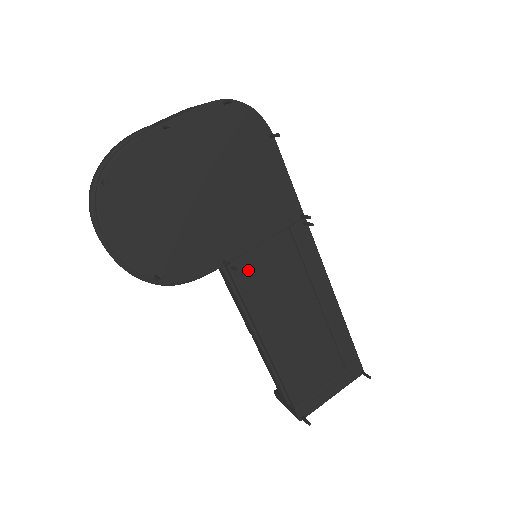
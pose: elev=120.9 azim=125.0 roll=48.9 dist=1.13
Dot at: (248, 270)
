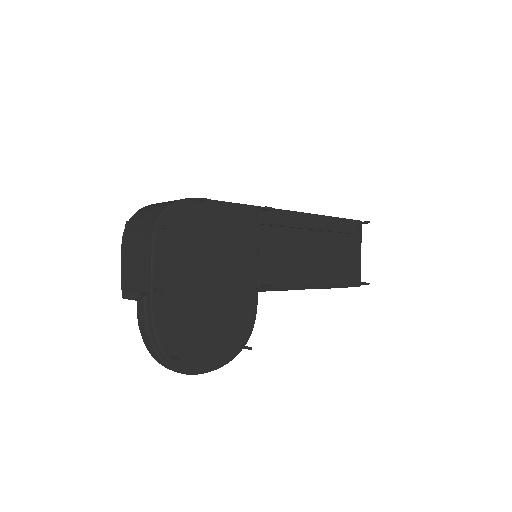
Dot at: (269, 274)
